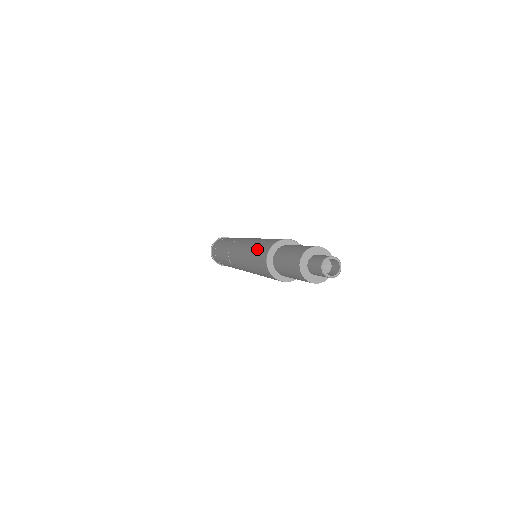
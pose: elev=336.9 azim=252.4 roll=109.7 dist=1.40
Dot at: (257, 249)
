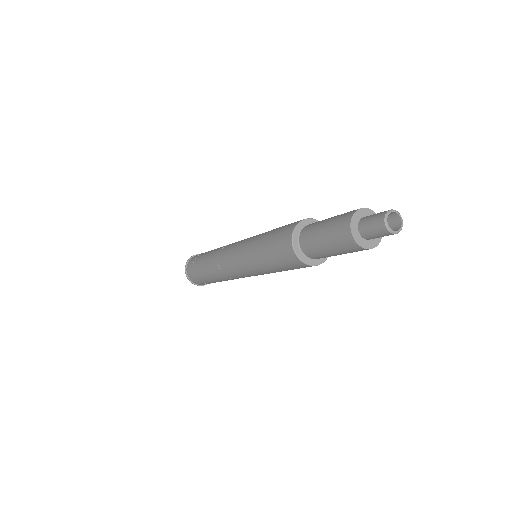
Dot at: (272, 235)
